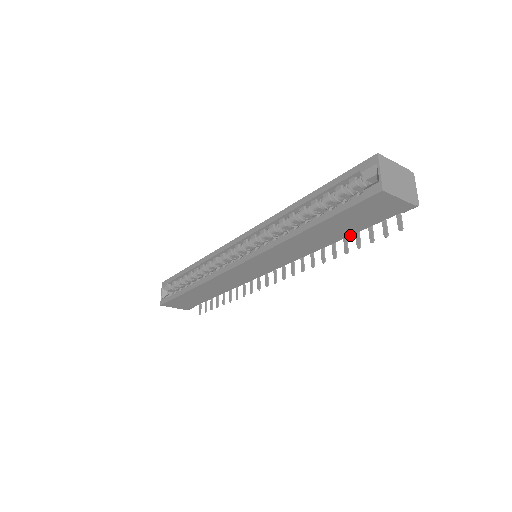
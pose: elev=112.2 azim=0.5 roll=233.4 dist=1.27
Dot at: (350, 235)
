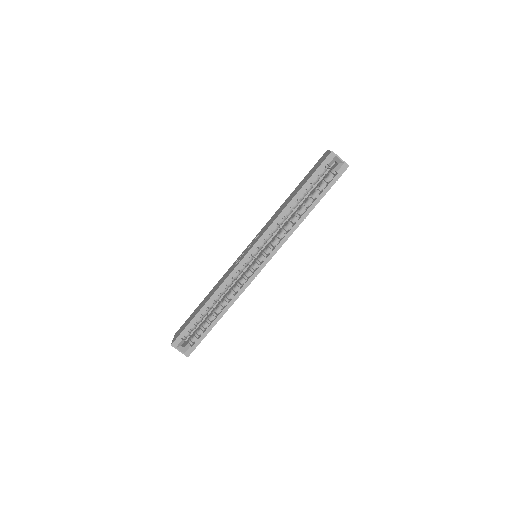
Dot at: occluded
